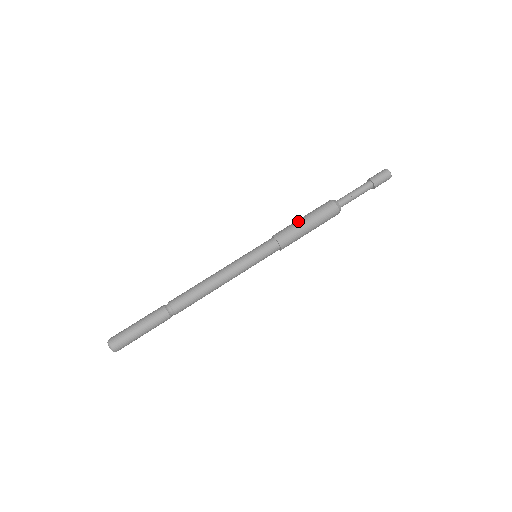
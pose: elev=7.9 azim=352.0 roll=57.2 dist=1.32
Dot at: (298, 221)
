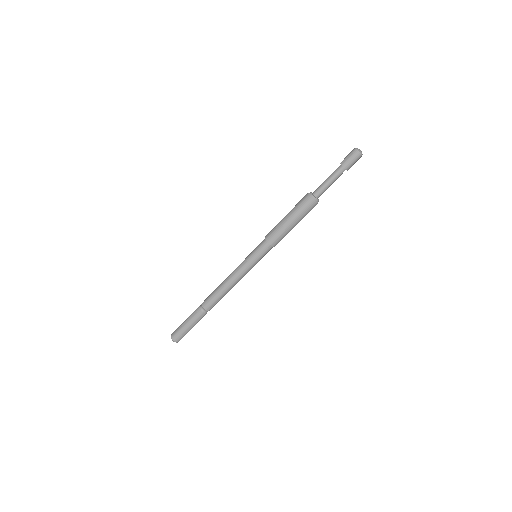
Dot at: (285, 224)
